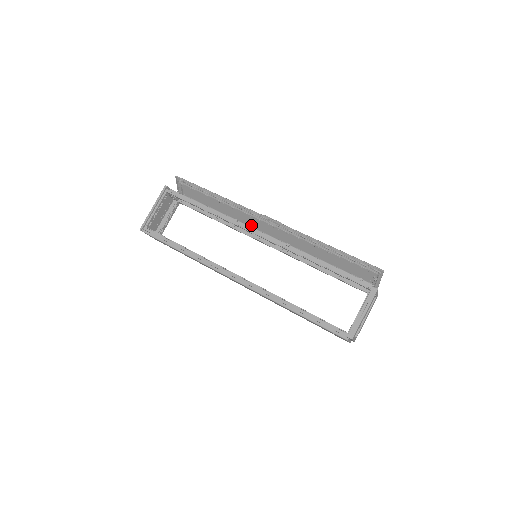
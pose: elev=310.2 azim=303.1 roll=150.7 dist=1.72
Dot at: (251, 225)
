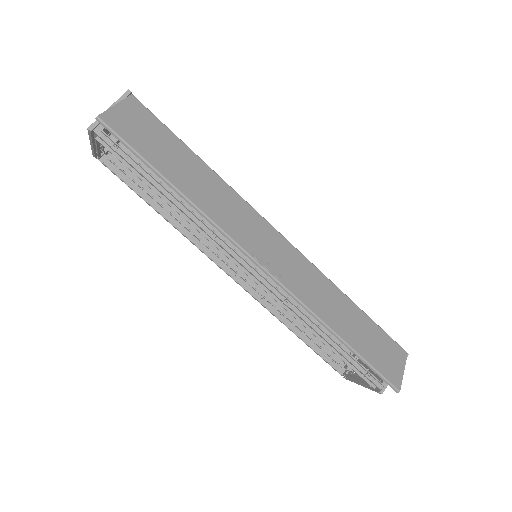
Dot at: (248, 218)
